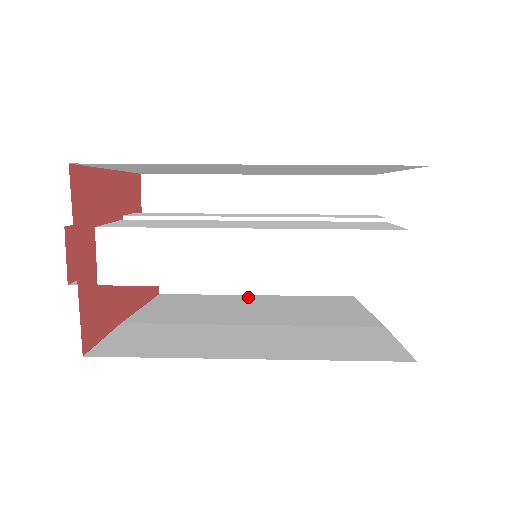
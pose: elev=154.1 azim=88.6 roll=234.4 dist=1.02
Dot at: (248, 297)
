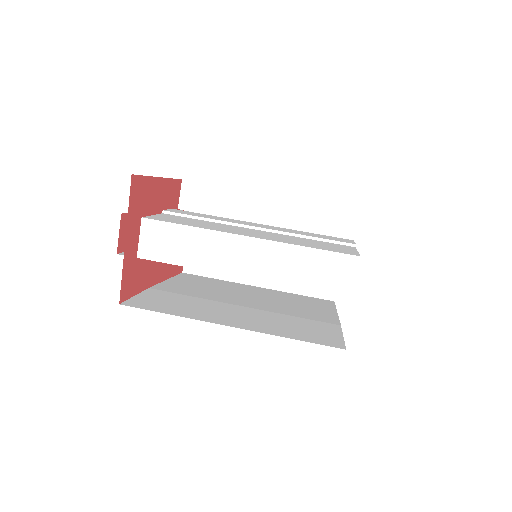
Dot at: (250, 287)
